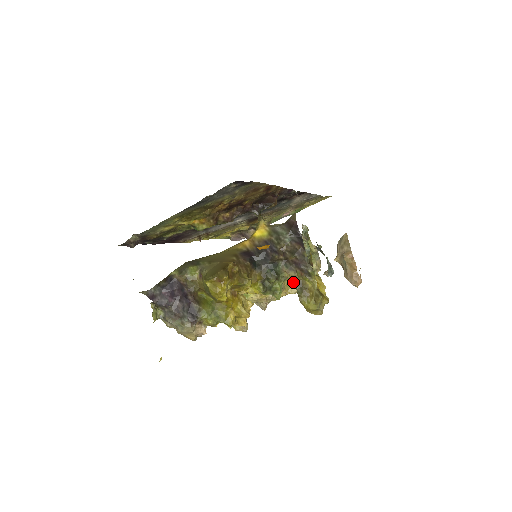
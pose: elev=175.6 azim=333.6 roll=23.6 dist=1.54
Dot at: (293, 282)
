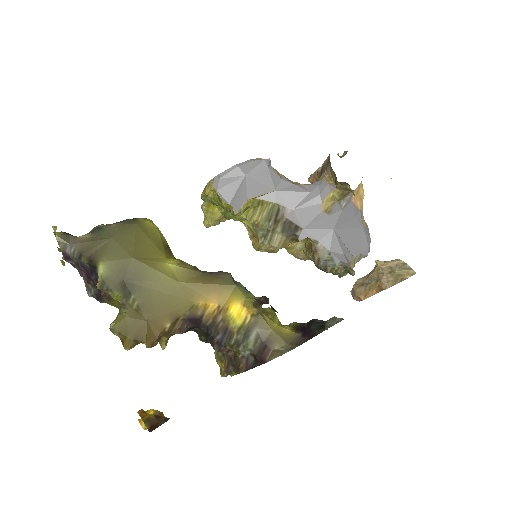
Dot at: occluded
